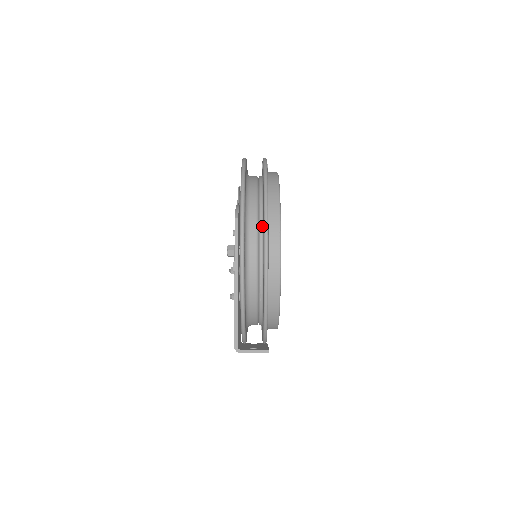
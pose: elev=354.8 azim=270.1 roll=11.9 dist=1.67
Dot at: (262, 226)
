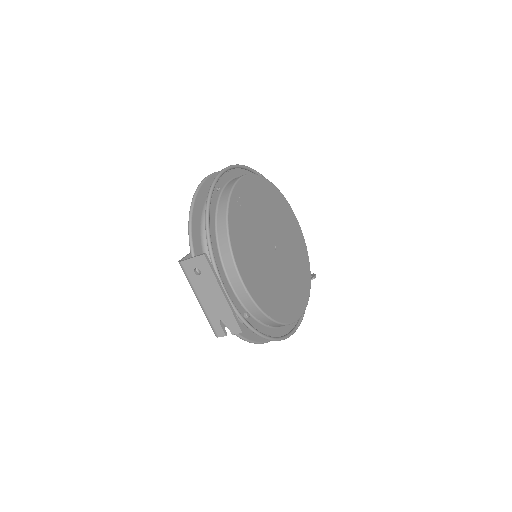
Dot at: occluded
